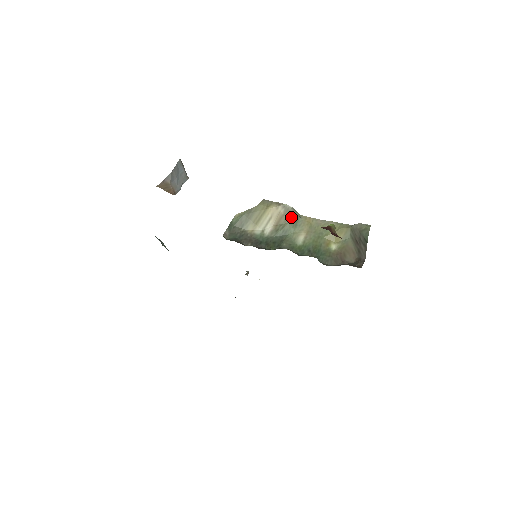
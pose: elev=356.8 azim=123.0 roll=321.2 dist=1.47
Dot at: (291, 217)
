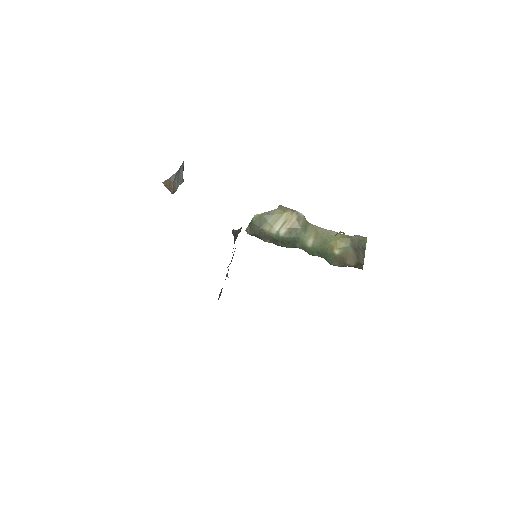
Dot at: (303, 223)
